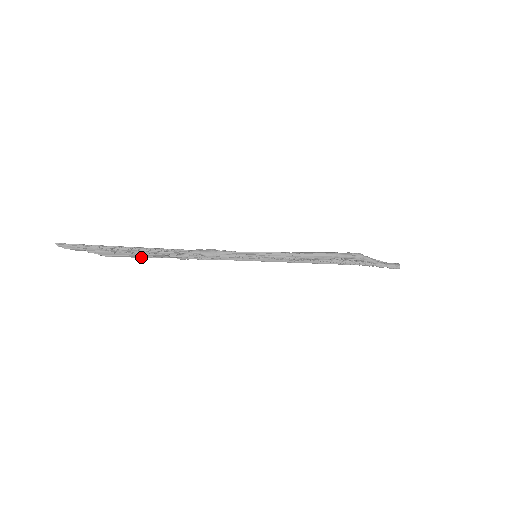
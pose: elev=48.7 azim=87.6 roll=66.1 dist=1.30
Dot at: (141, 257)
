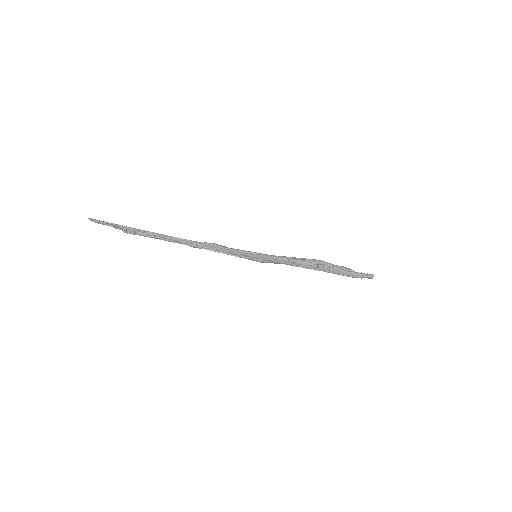
Dot at: (159, 238)
